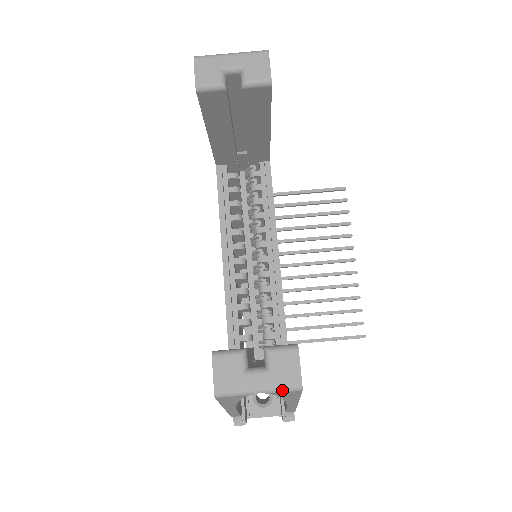
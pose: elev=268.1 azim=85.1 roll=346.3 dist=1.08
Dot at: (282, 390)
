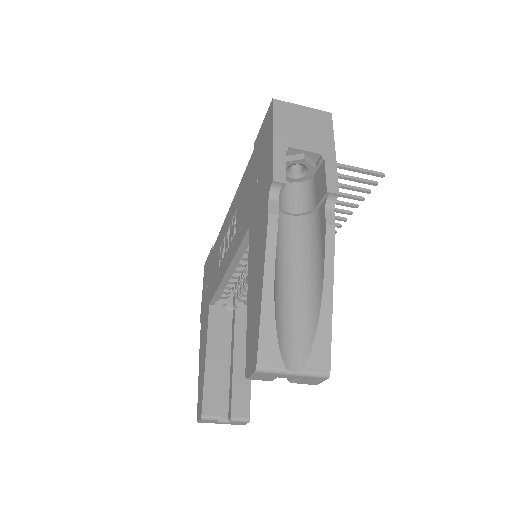
Dot at: (233, 424)
